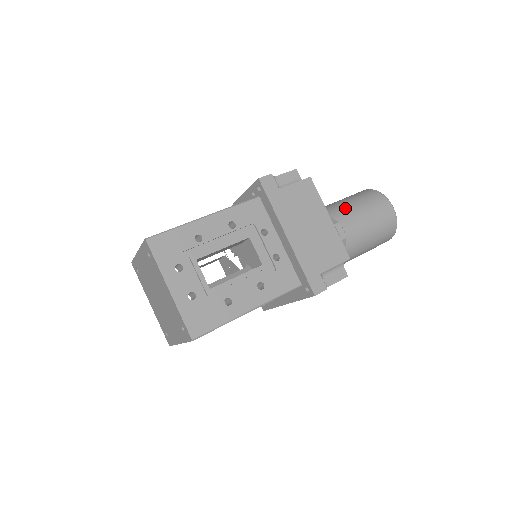
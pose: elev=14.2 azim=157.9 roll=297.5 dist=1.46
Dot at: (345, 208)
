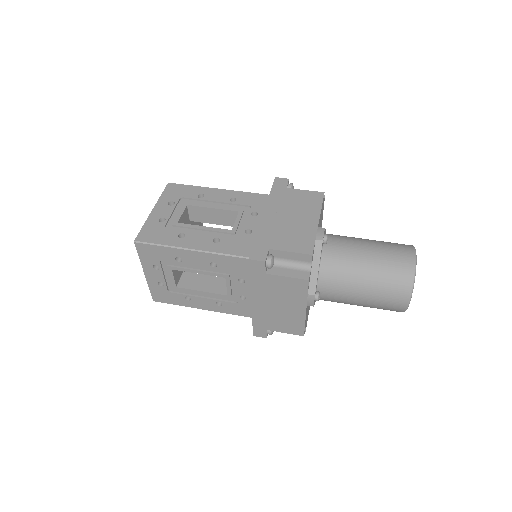
Dot at: occluded
